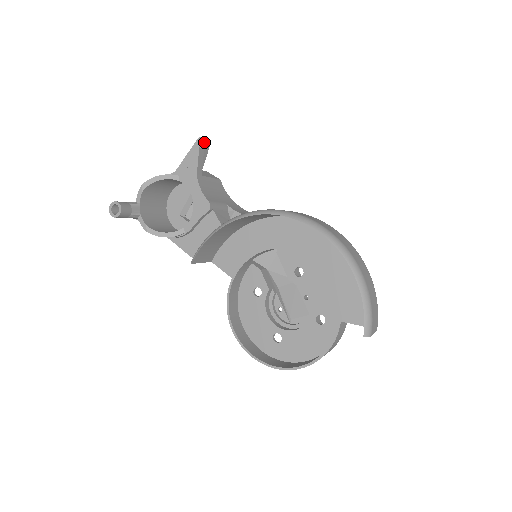
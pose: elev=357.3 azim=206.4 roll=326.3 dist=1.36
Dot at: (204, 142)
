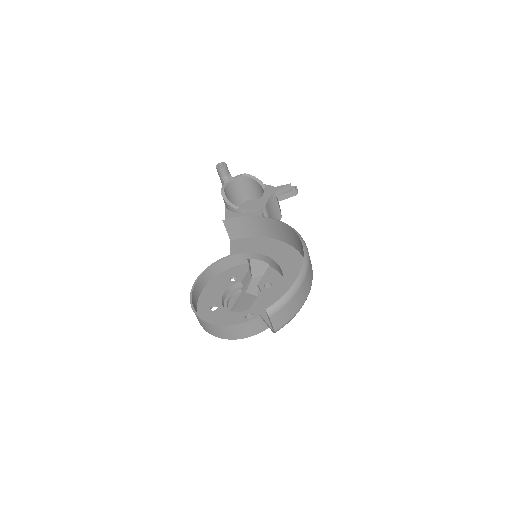
Dot at: (295, 189)
